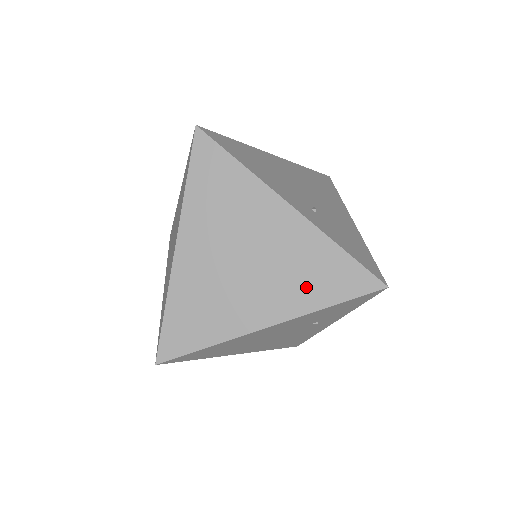
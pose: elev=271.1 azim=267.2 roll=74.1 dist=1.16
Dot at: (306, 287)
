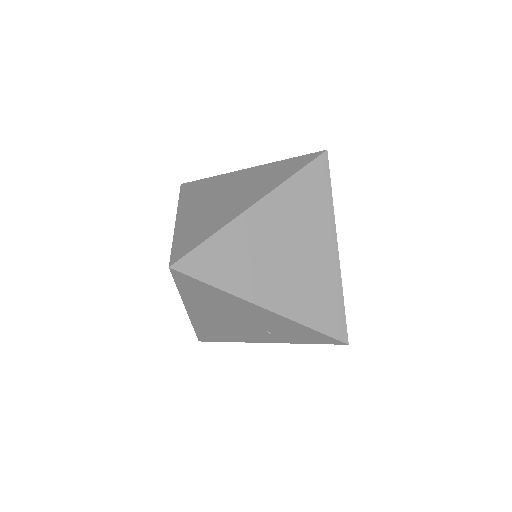
Dot at: (308, 304)
